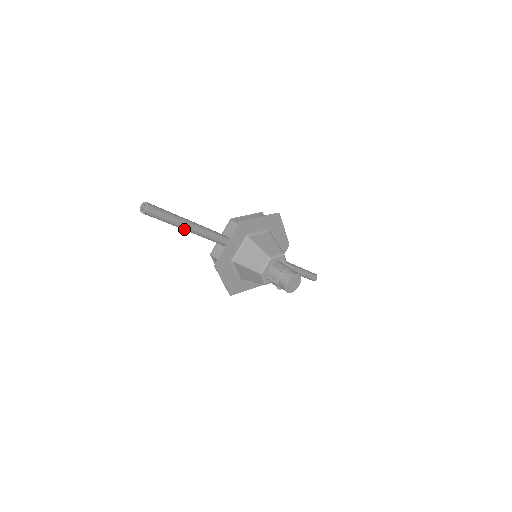
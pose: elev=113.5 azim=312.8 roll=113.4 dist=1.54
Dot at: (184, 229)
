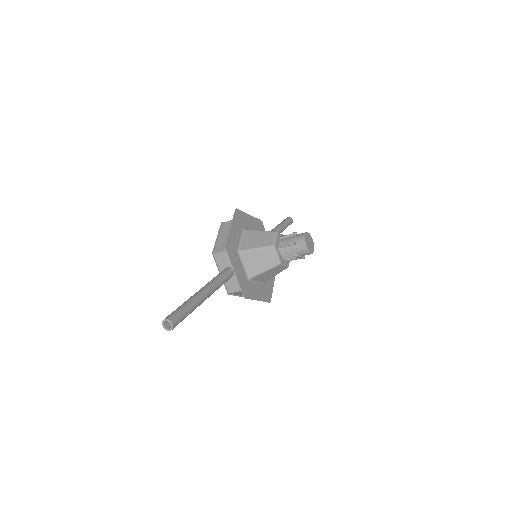
Dot at: occluded
